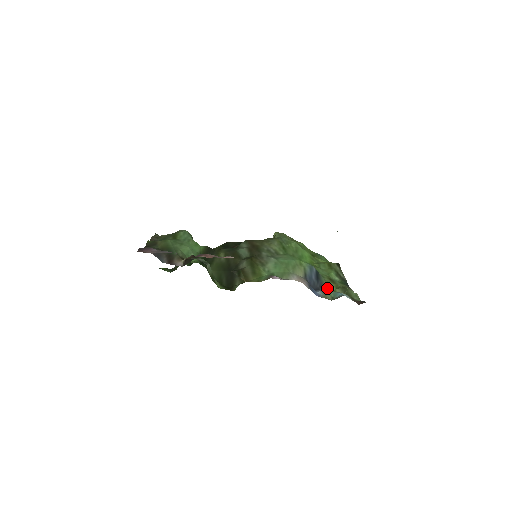
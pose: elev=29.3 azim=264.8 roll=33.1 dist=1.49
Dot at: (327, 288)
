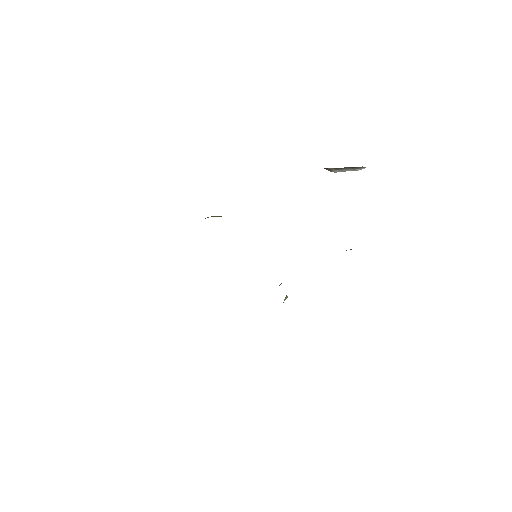
Dot at: occluded
